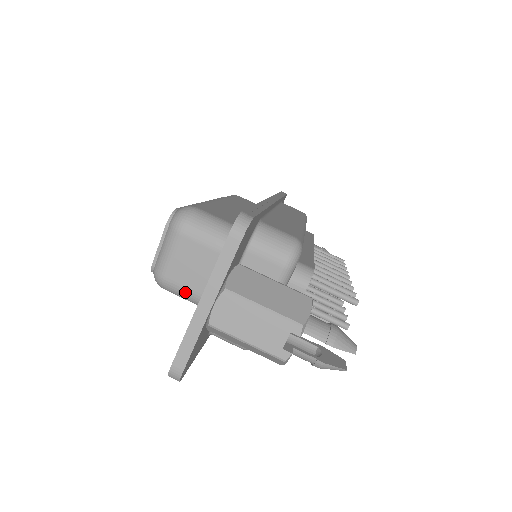
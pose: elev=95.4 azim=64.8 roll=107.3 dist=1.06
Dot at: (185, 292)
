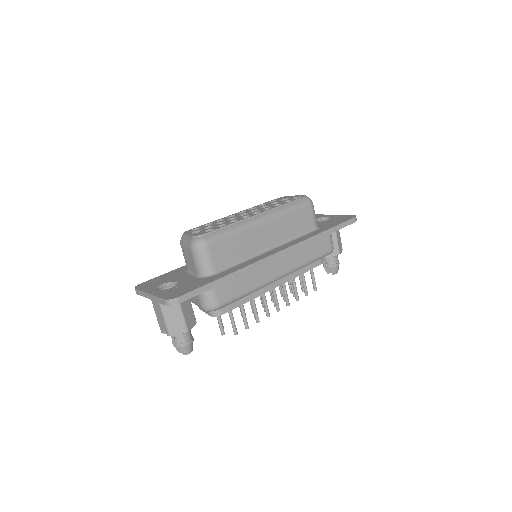
Dot at: (184, 257)
